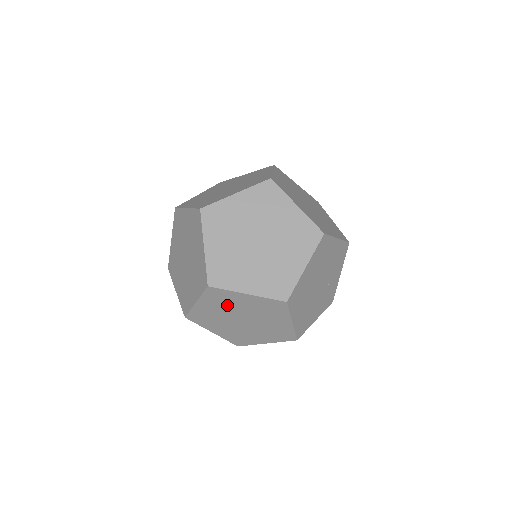
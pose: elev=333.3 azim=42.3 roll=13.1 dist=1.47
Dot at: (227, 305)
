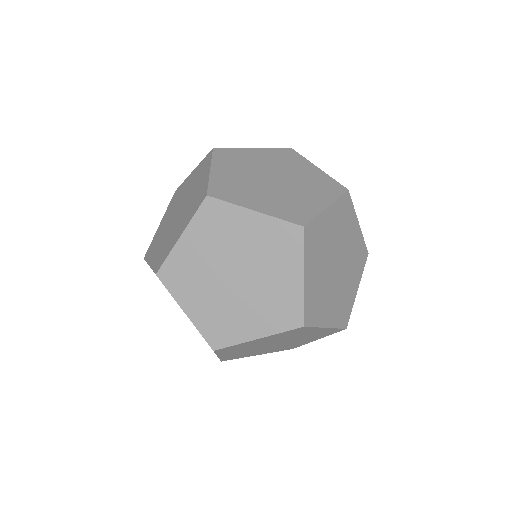
Dot at: (287, 336)
